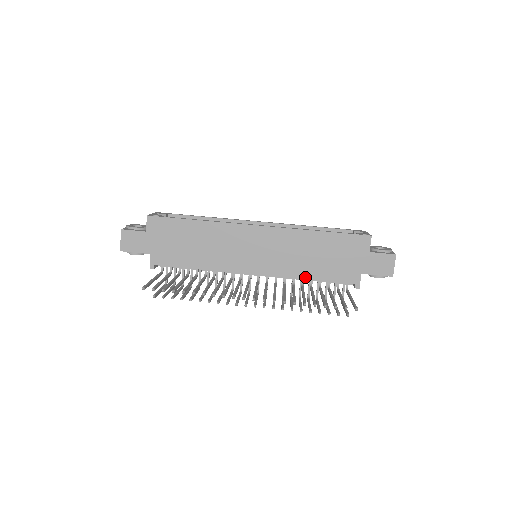
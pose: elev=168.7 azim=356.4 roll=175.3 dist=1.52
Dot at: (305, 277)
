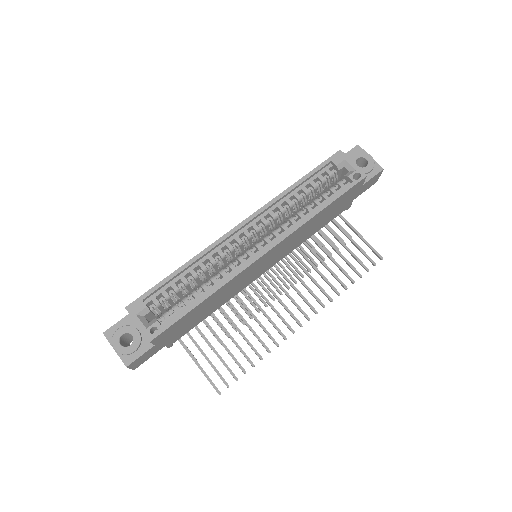
Dot at: (308, 238)
